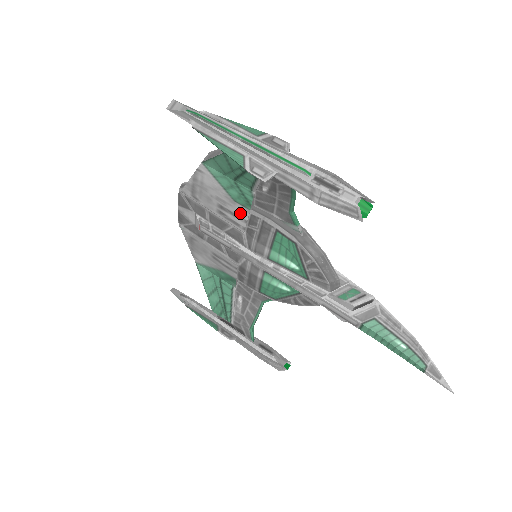
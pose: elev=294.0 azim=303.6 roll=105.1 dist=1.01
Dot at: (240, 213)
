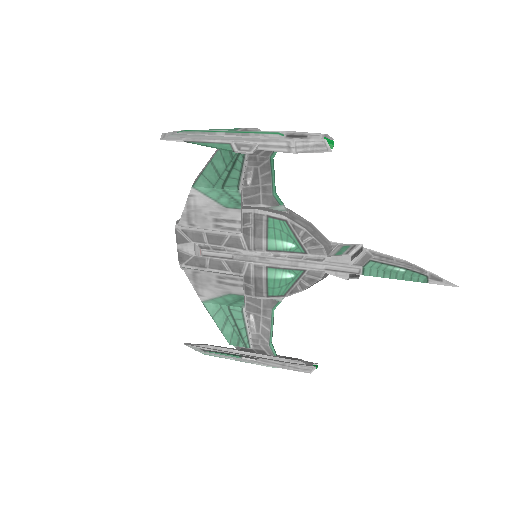
Dot at: (233, 217)
